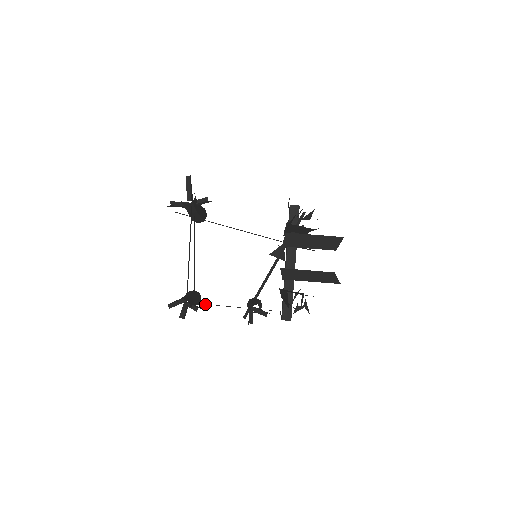
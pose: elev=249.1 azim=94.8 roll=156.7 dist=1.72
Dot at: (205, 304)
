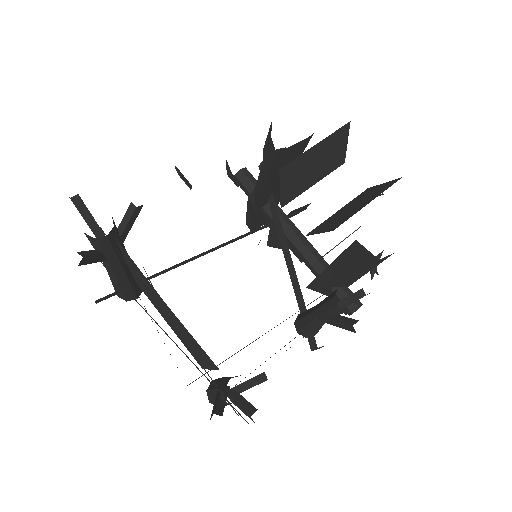
Dot at: occluded
